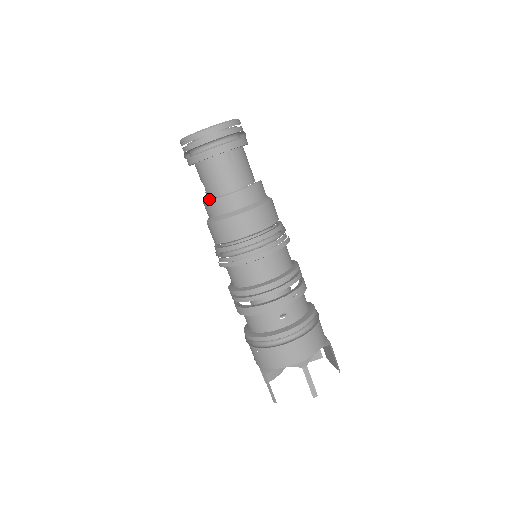
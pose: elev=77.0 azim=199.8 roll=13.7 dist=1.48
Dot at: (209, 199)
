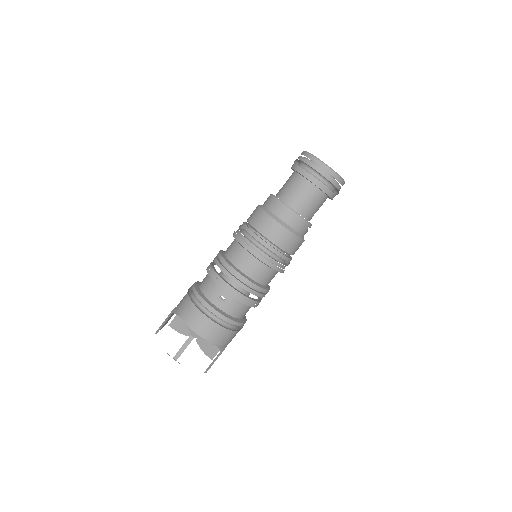
Dot at: occluded
